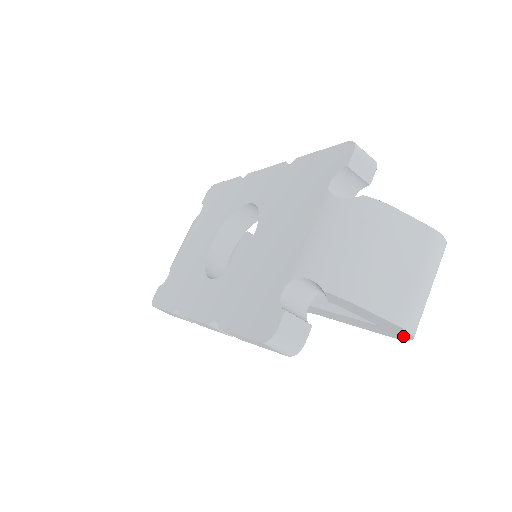
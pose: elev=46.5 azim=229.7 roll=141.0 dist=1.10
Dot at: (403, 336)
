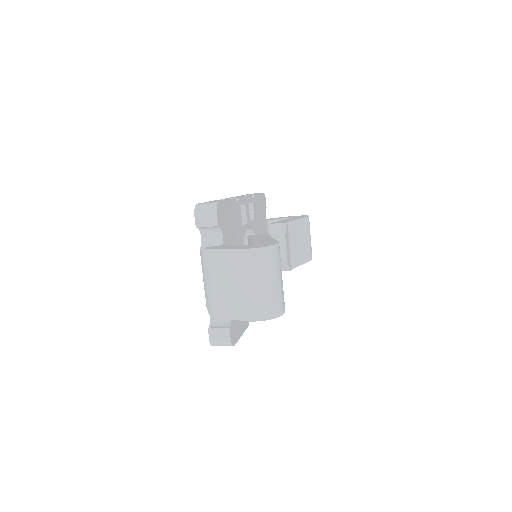
Dot at: occluded
